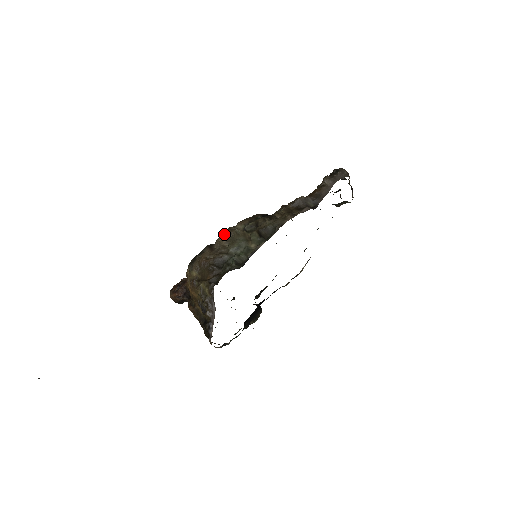
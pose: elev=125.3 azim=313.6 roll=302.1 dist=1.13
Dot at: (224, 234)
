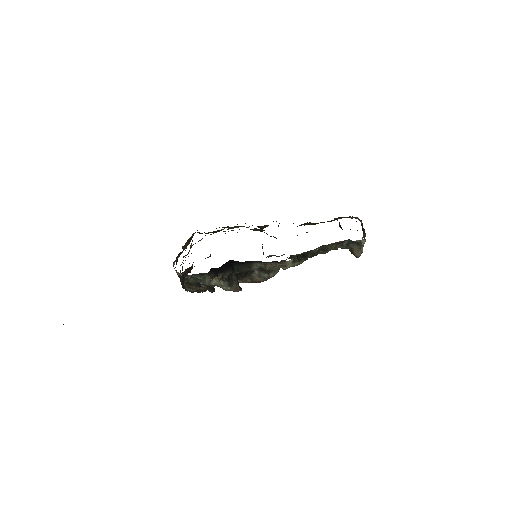
Dot at: occluded
